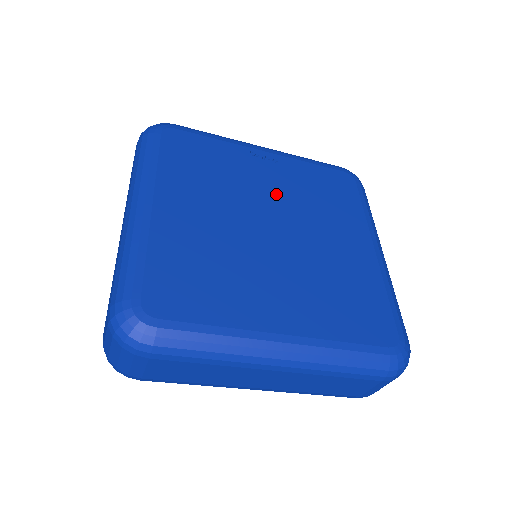
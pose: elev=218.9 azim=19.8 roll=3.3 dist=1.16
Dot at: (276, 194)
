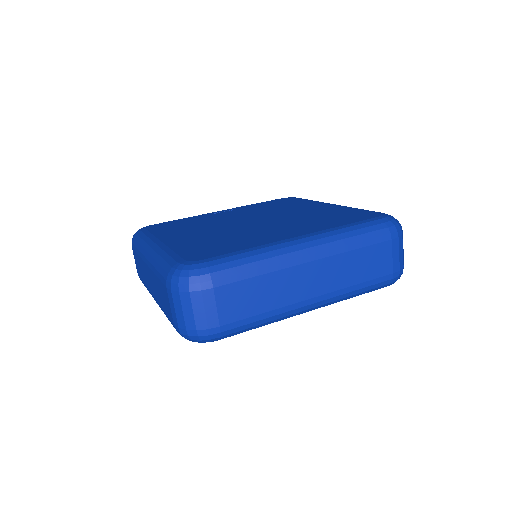
Dot at: (242, 215)
